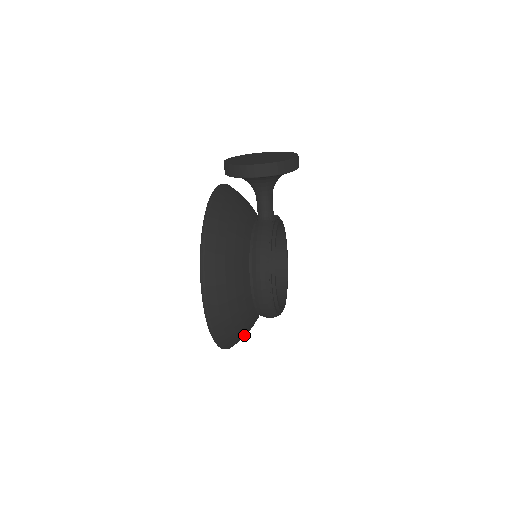
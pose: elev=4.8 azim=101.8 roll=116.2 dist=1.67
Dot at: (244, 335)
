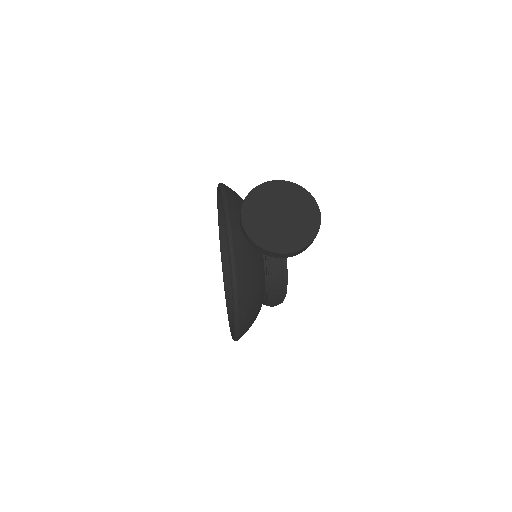
Dot at: occluded
